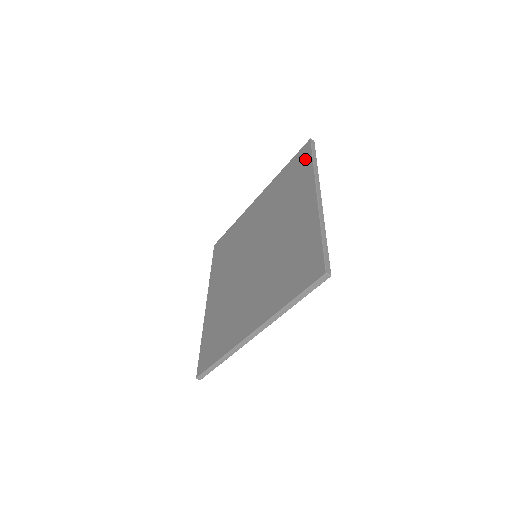
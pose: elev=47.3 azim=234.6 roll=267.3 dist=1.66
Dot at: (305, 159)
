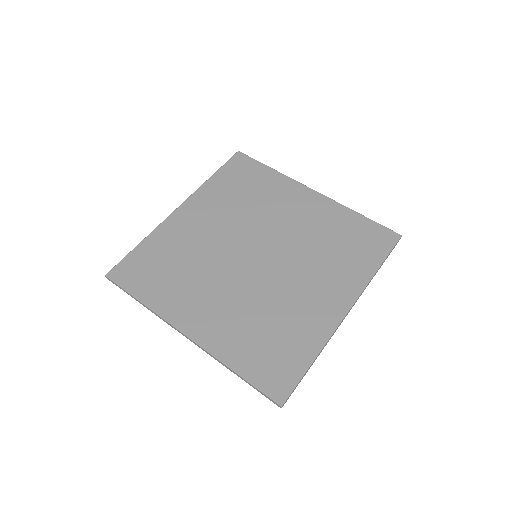
Dot at: (253, 166)
